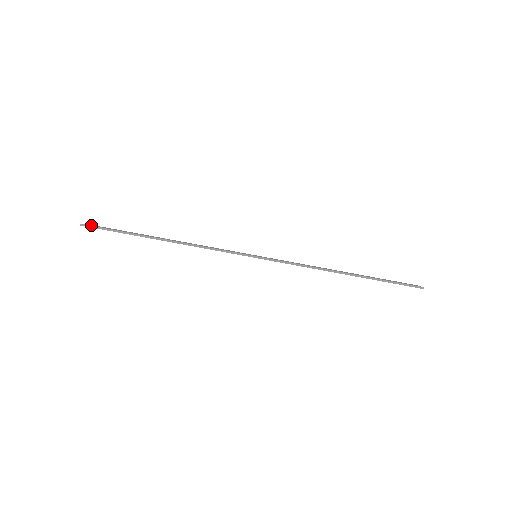
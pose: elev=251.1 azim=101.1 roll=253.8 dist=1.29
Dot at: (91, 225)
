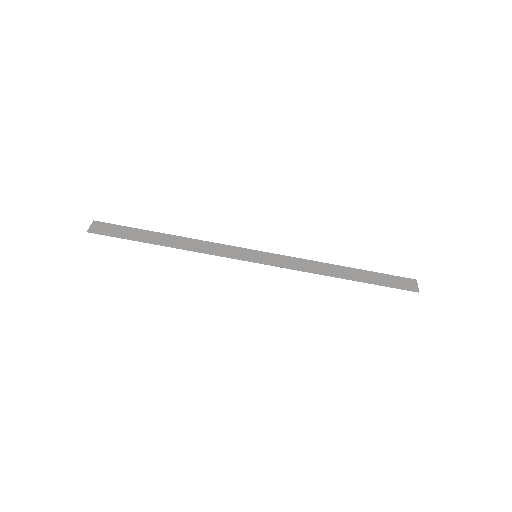
Dot at: (97, 231)
